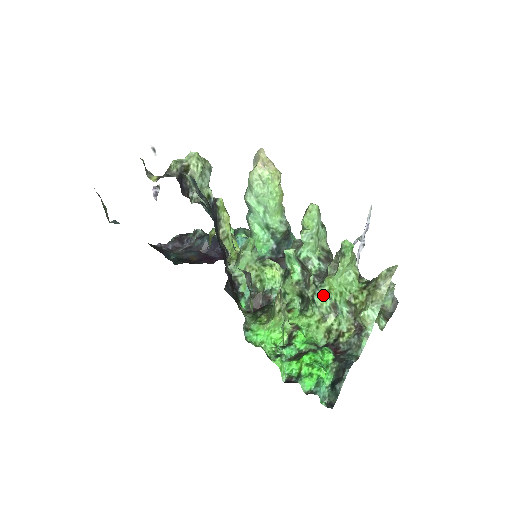
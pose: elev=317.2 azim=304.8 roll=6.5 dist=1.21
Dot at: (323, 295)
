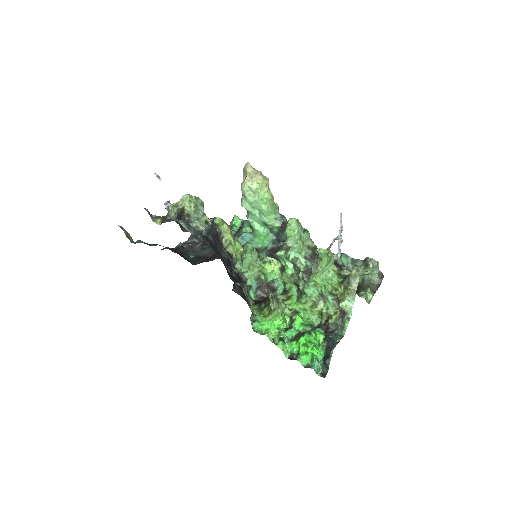
Dot at: (311, 288)
